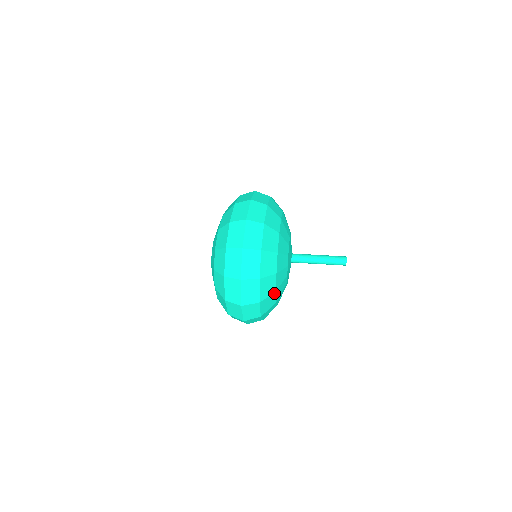
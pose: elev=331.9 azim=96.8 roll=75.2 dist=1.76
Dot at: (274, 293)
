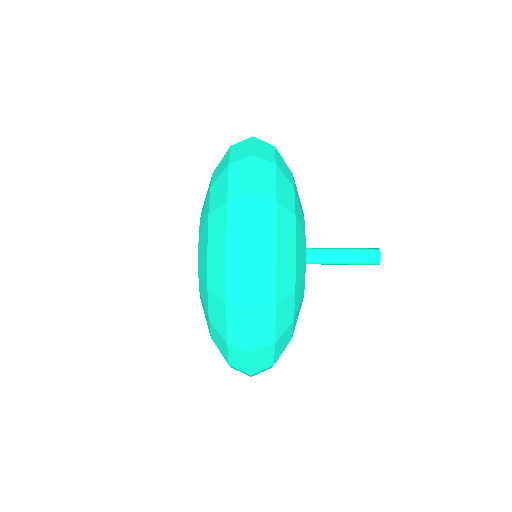
Dot at: occluded
